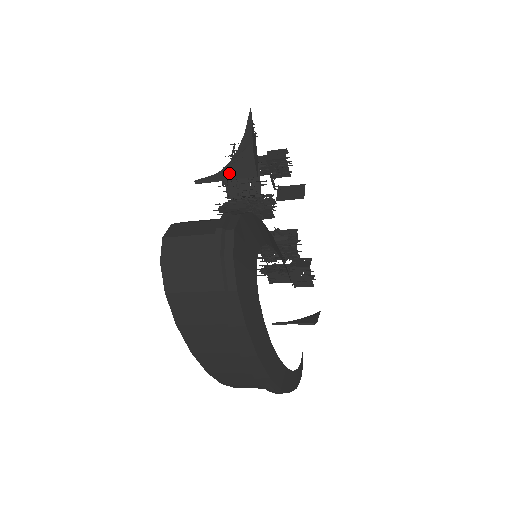
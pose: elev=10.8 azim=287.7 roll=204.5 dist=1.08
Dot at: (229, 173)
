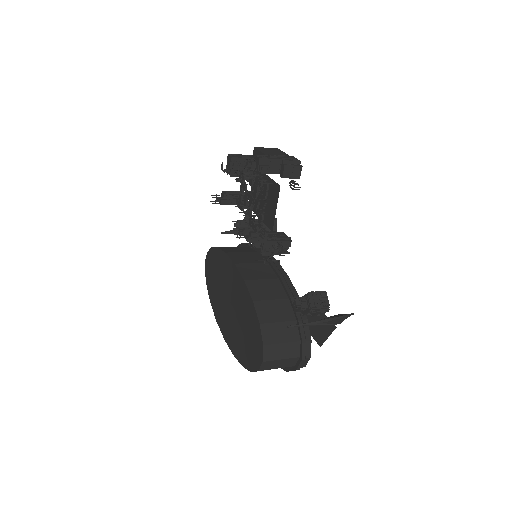
Dot at: occluded
